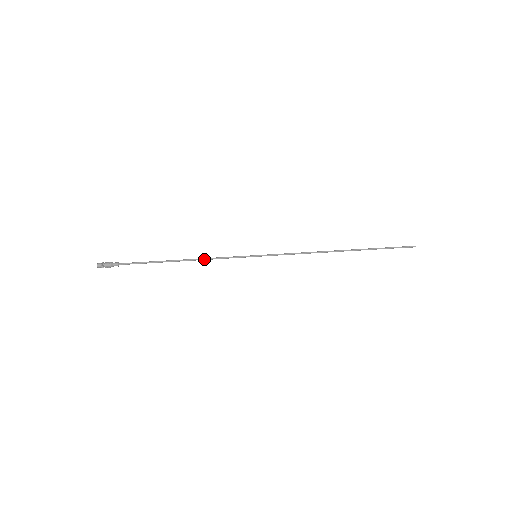
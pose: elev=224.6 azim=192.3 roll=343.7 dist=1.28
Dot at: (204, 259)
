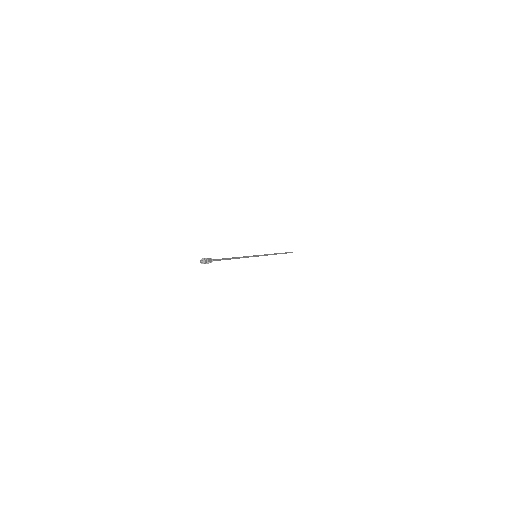
Dot at: (241, 257)
